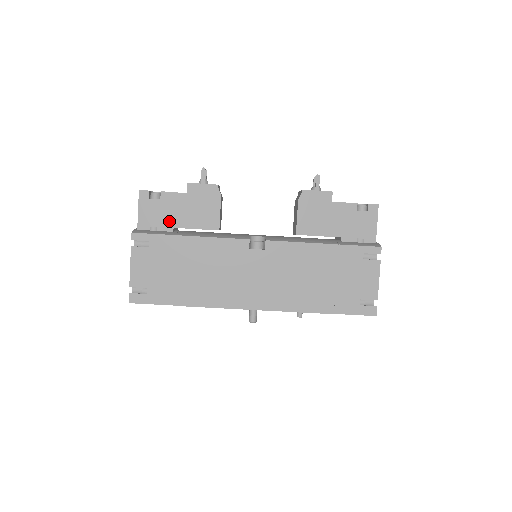
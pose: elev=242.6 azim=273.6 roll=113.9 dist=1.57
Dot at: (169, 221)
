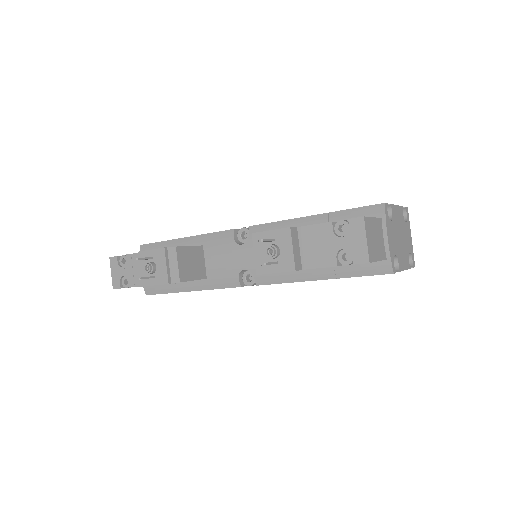
Dot at: occluded
